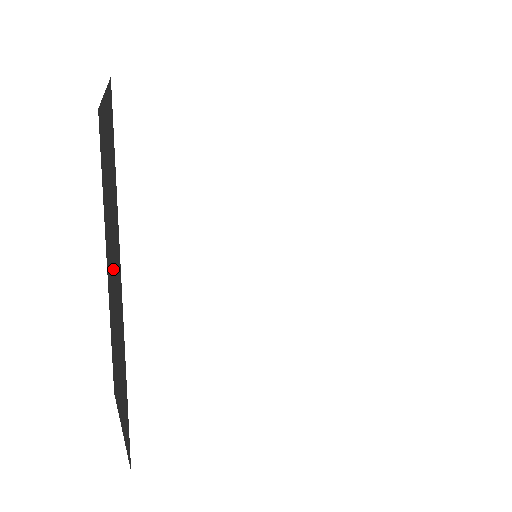
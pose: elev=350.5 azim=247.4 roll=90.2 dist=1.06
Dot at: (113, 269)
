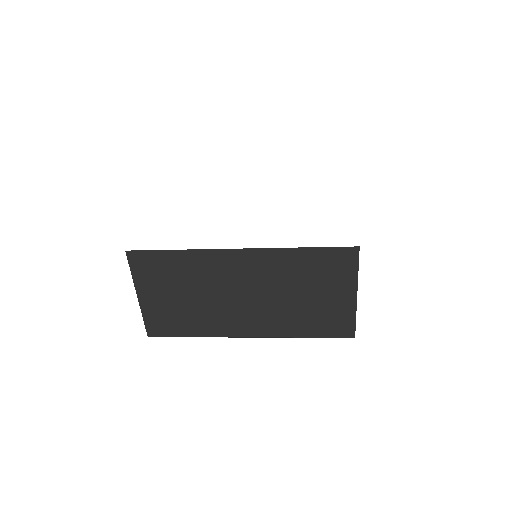
Dot at: occluded
